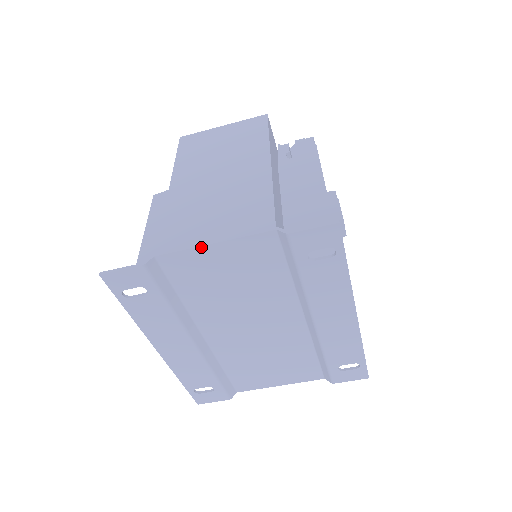
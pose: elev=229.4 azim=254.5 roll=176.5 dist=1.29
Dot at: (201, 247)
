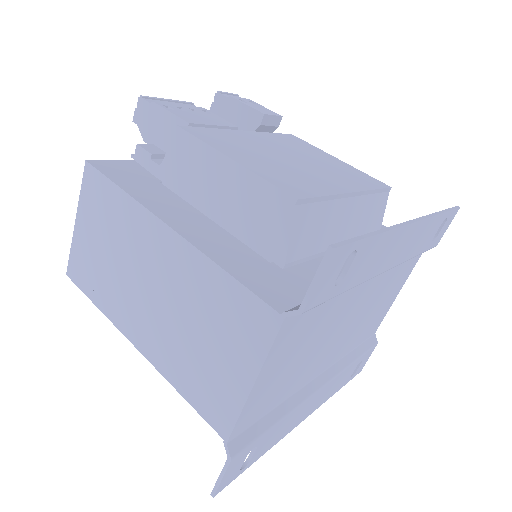
Dot at: (248, 398)
